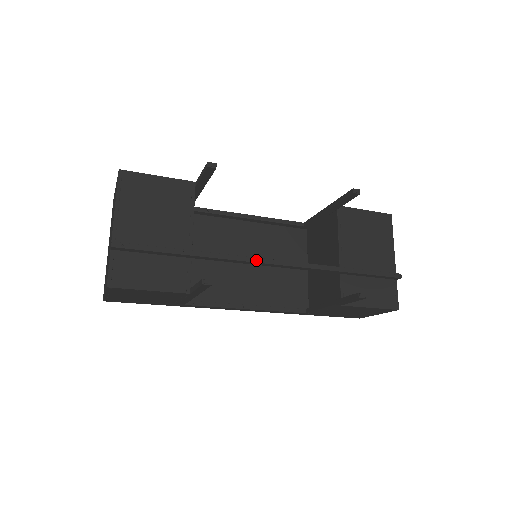
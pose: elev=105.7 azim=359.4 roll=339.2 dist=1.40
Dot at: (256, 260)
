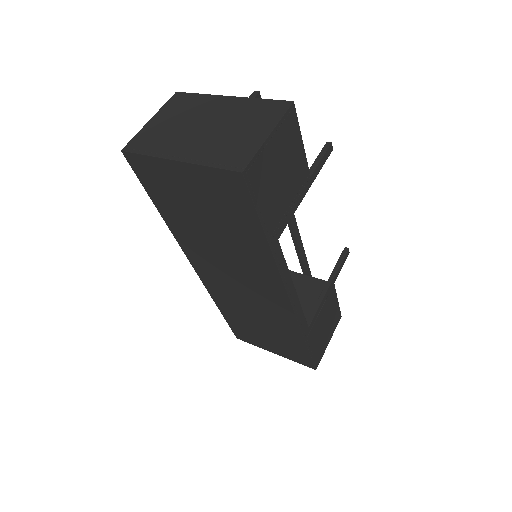
Dot at: occluded
